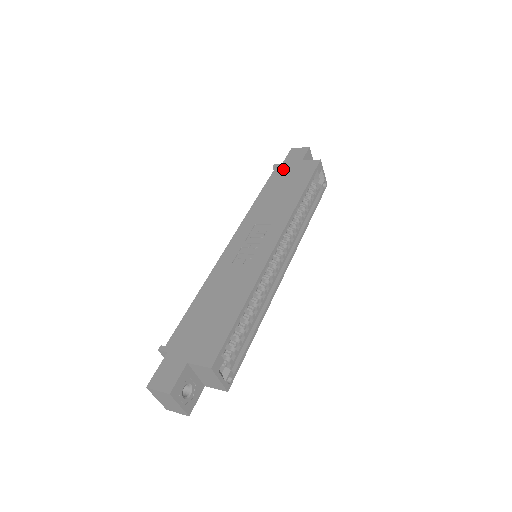
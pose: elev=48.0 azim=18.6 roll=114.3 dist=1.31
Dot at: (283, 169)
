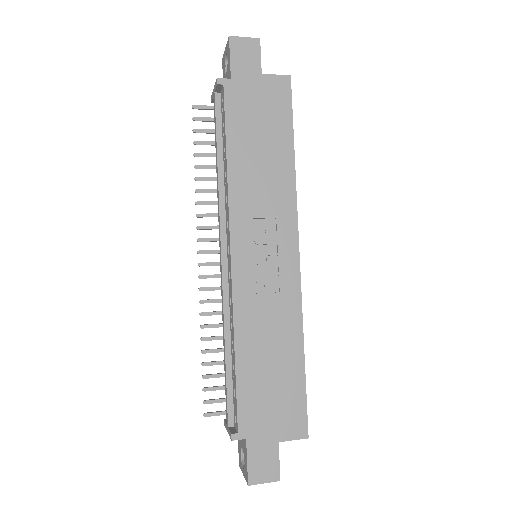
Dot at: (240, 93)
